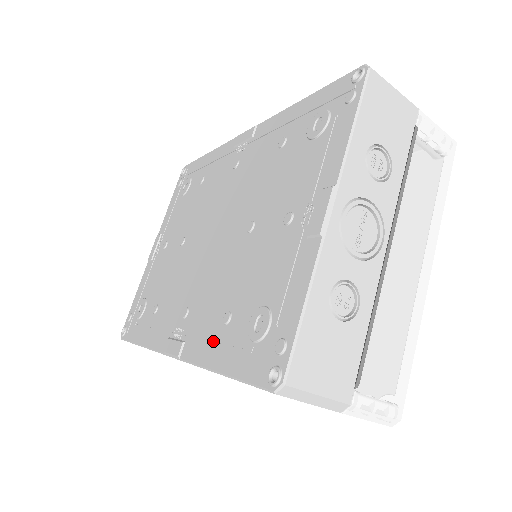
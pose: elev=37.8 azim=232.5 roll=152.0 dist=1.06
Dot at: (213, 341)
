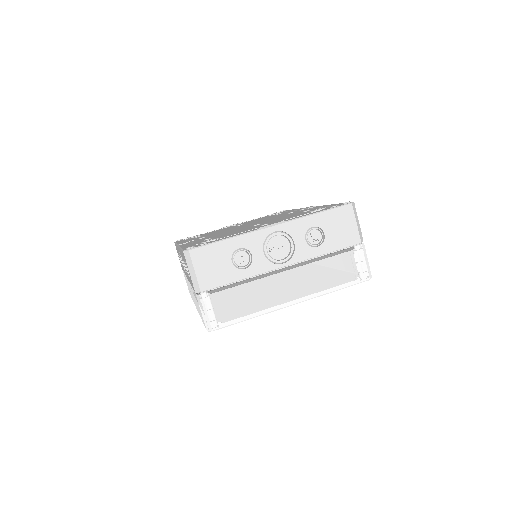
Dot at: (194, 242)
